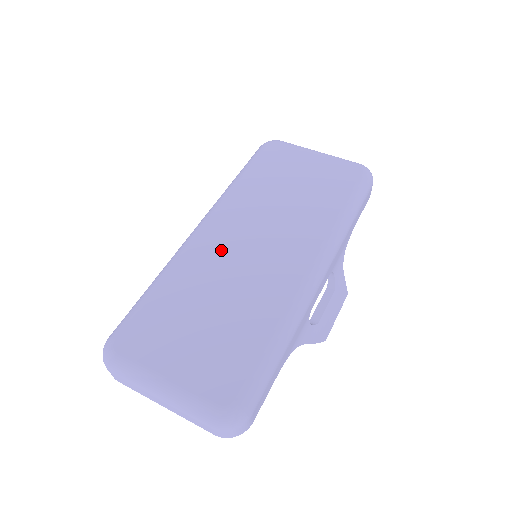
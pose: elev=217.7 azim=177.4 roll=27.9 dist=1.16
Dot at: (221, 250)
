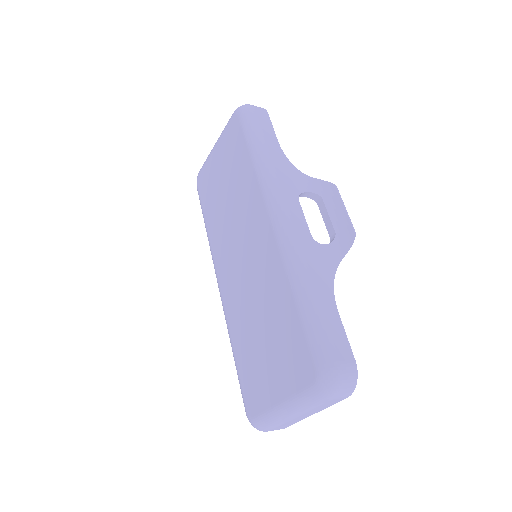
Dot at: (234, 284)
